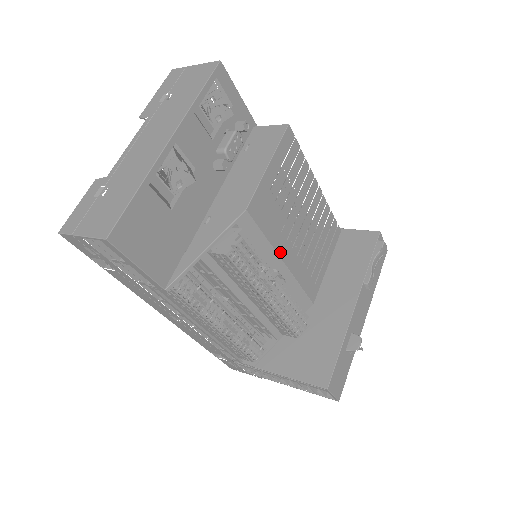
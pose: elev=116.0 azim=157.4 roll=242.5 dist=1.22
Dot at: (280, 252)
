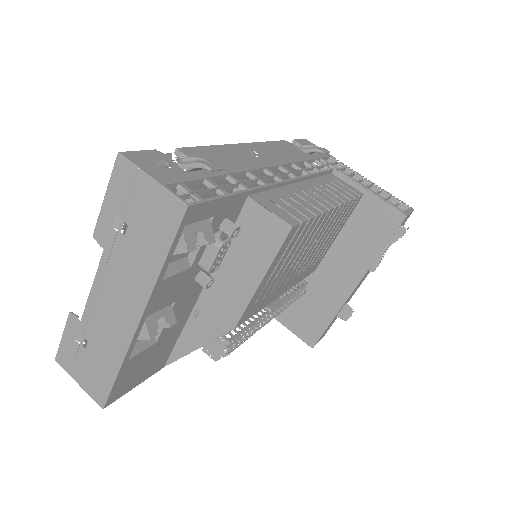
Dot at: (276, 297)
